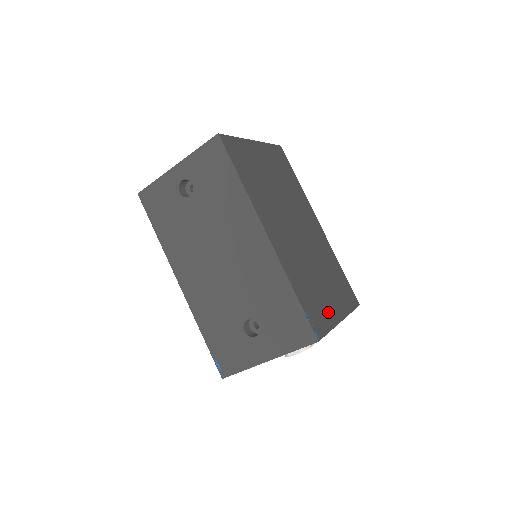
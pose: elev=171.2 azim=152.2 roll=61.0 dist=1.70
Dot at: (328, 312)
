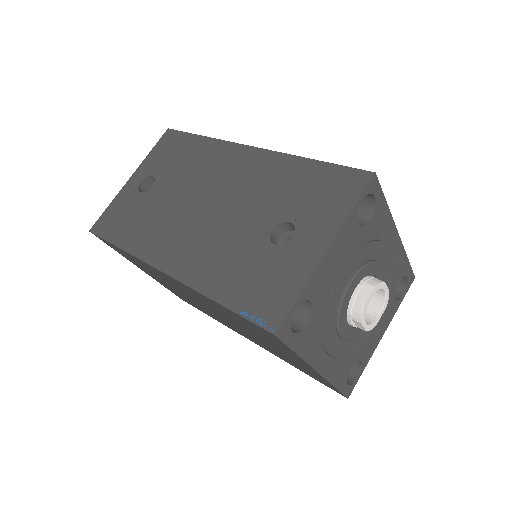
Dot at: occluded
